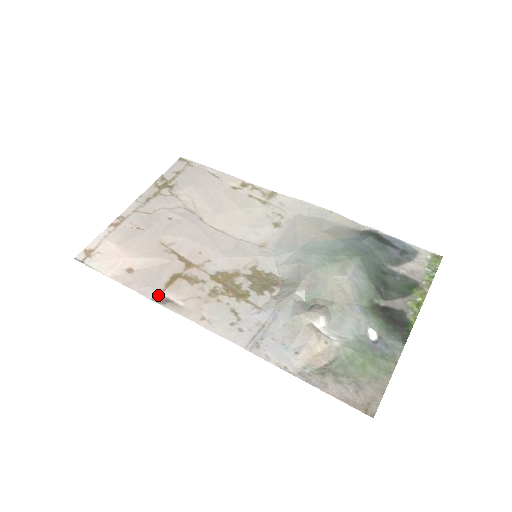
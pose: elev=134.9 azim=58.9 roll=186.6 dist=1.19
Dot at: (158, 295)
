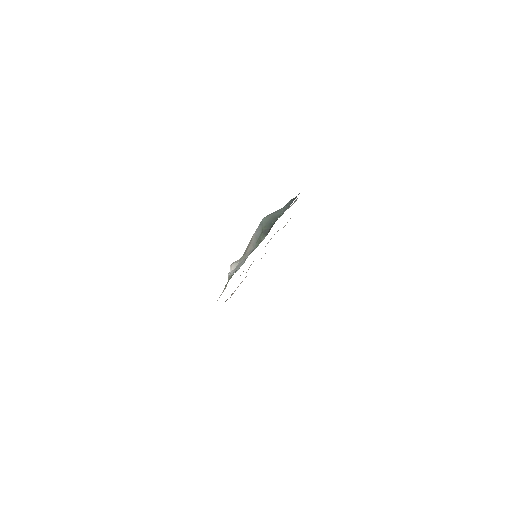
Dot at: occluded
